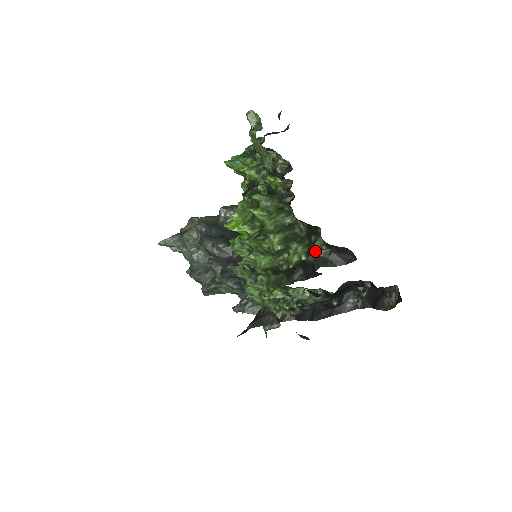
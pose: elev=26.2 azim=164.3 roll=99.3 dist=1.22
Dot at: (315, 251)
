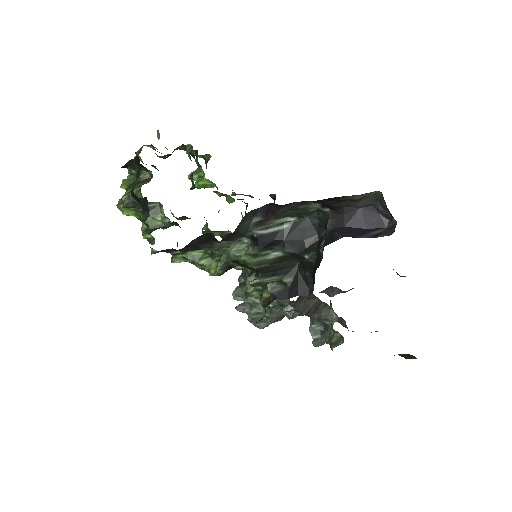
Dot at: occluded
